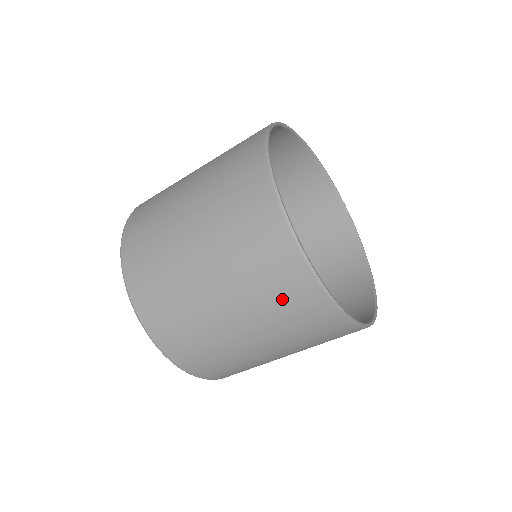
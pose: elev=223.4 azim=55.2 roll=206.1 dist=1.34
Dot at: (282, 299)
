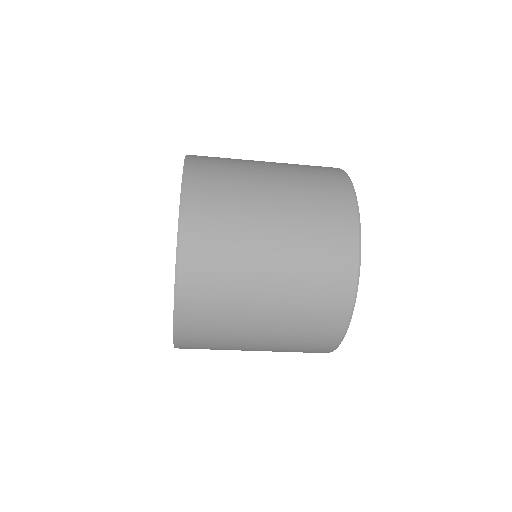
Dot at: (324, 254)
